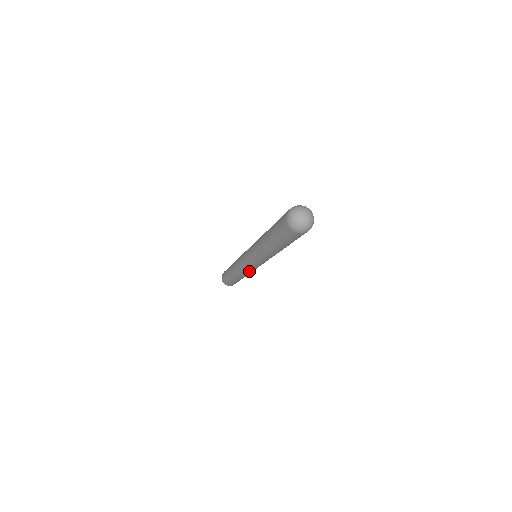
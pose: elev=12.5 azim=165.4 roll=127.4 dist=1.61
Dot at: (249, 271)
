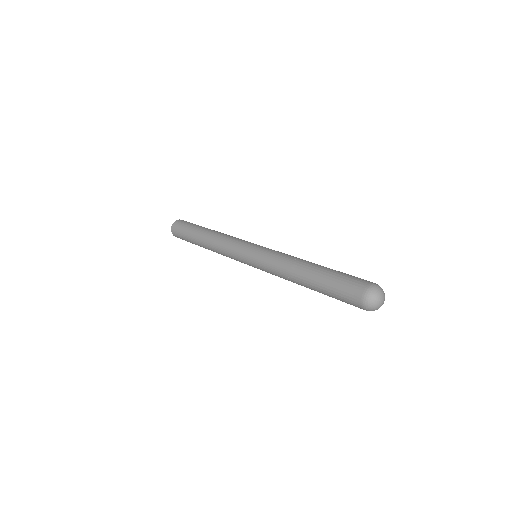
Dot at: (232, 258)
